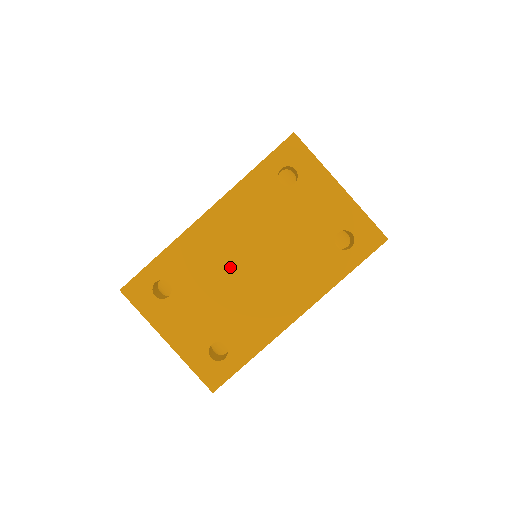
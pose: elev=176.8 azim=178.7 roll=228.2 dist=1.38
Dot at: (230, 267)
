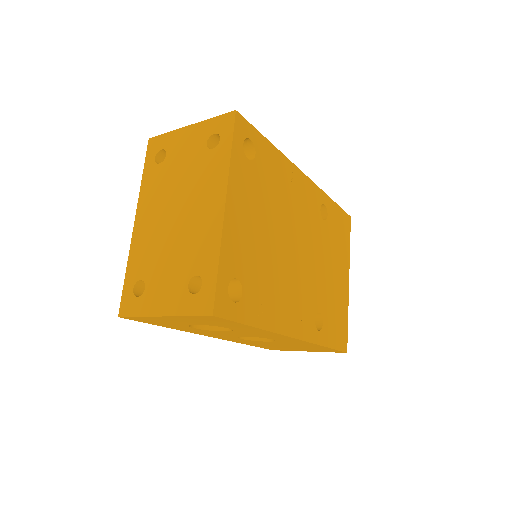
Dot at: (165, 231)
